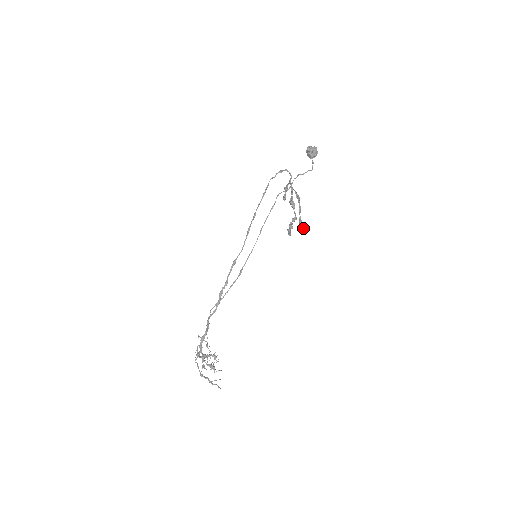
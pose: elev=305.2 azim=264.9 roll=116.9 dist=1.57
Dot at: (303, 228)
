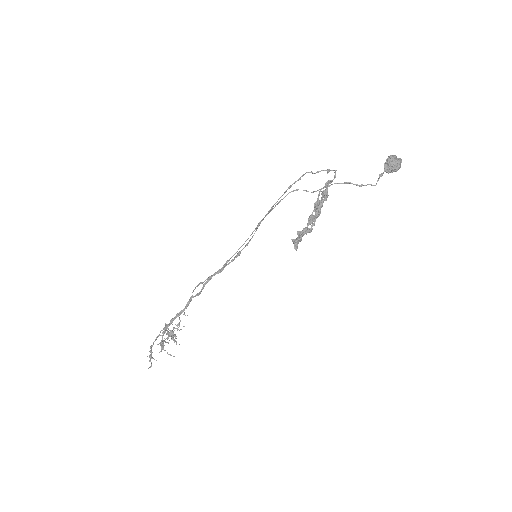
Dot at: (296, 241)
